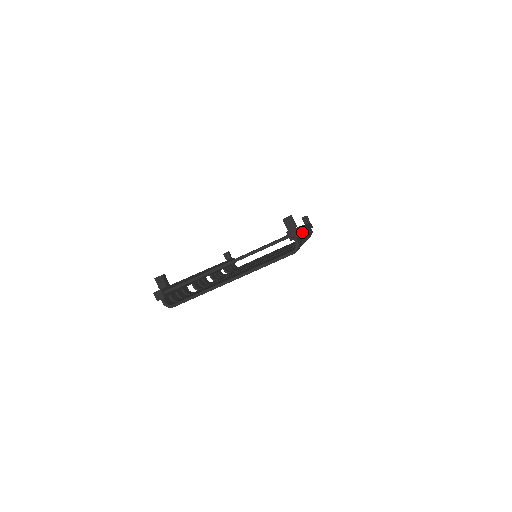
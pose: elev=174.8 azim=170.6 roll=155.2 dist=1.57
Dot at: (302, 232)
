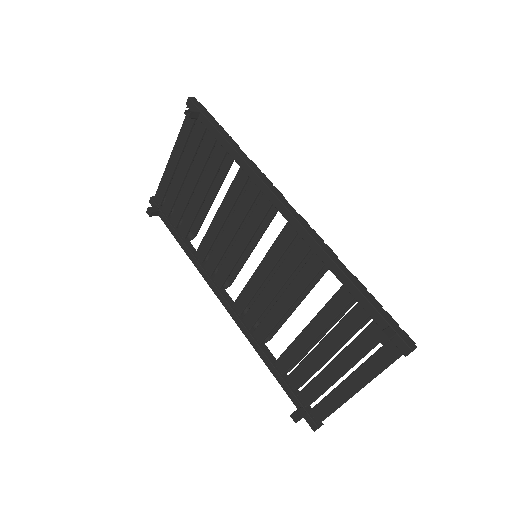
Dot at: (365, 291)
